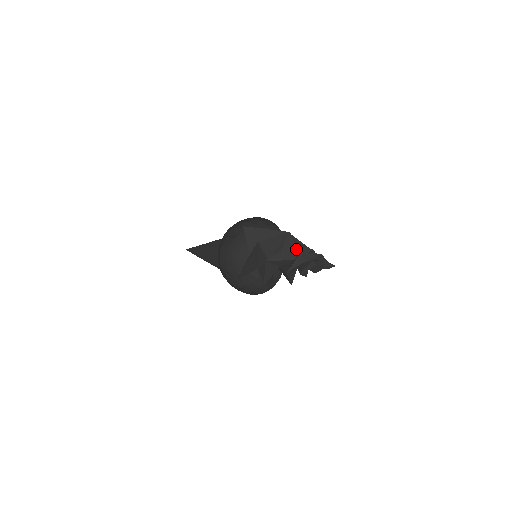
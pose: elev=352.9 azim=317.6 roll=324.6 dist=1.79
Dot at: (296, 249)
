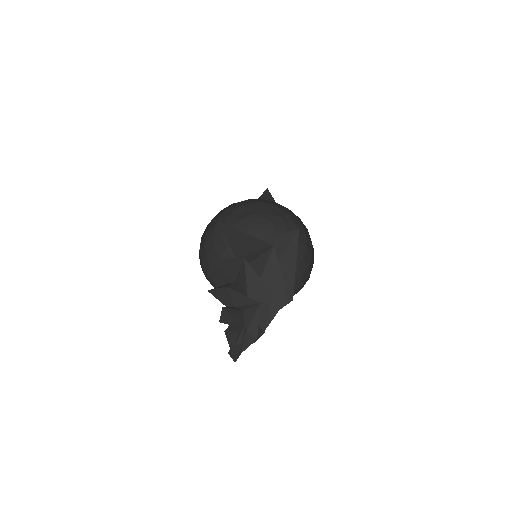
Dot at: (233, 294)
